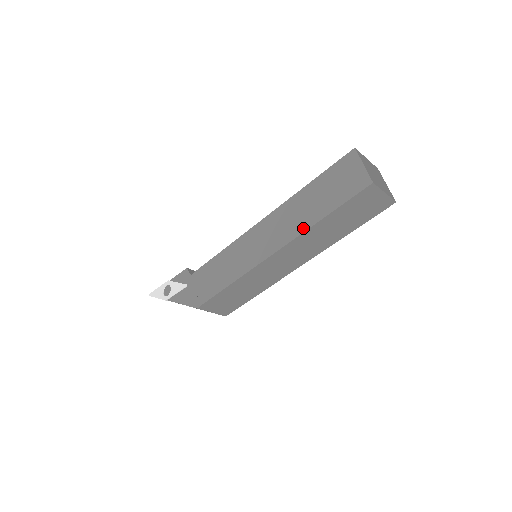
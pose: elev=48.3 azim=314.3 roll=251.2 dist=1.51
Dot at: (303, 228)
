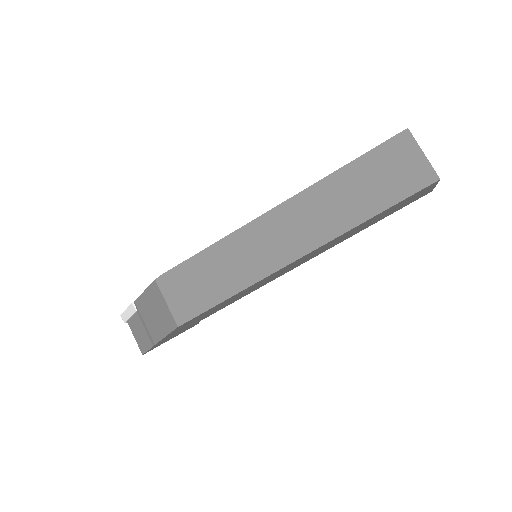
Dot at: (317, 183)
